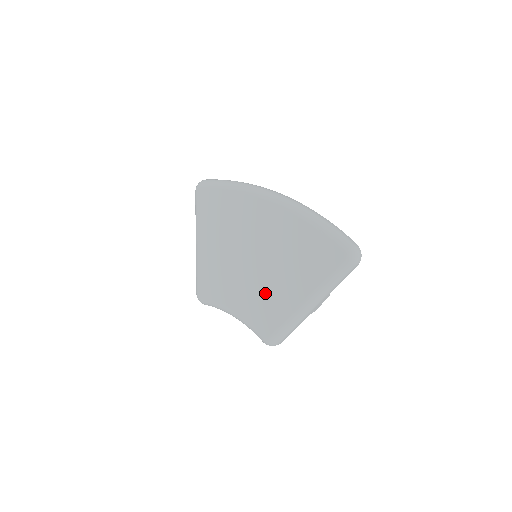
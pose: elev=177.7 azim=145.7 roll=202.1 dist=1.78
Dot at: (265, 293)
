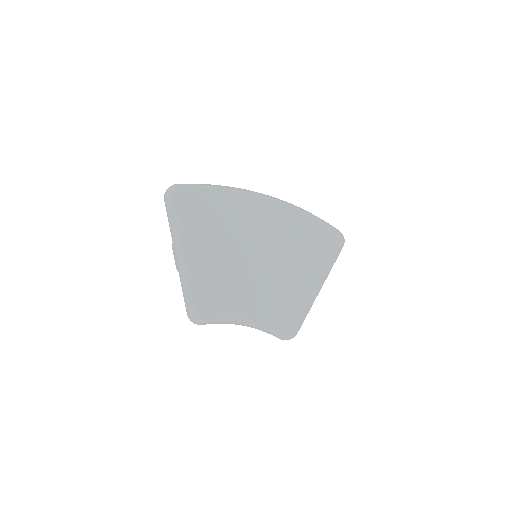
Dot at: (281, 287)
